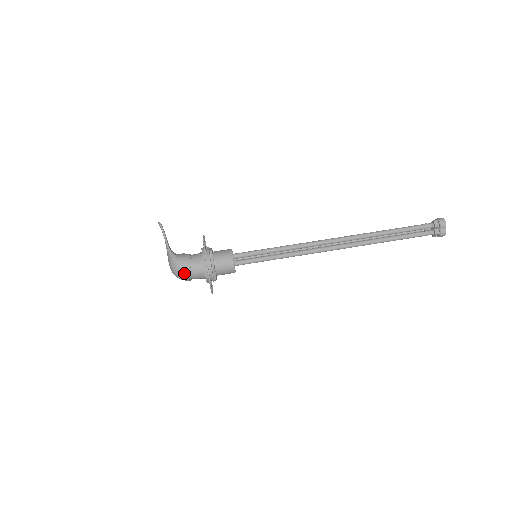
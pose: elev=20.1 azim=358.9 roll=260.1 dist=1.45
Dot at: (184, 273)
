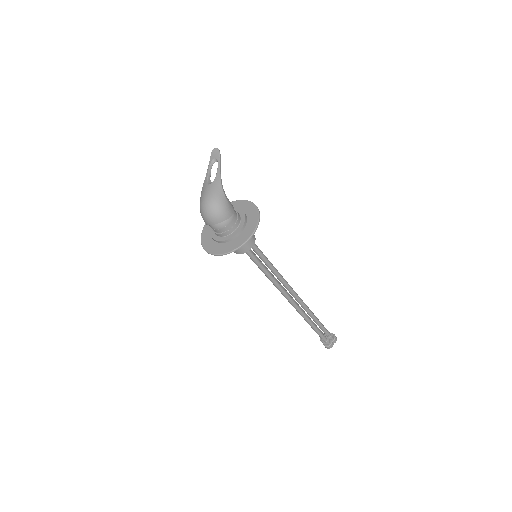
Dot at: (223, 215)
